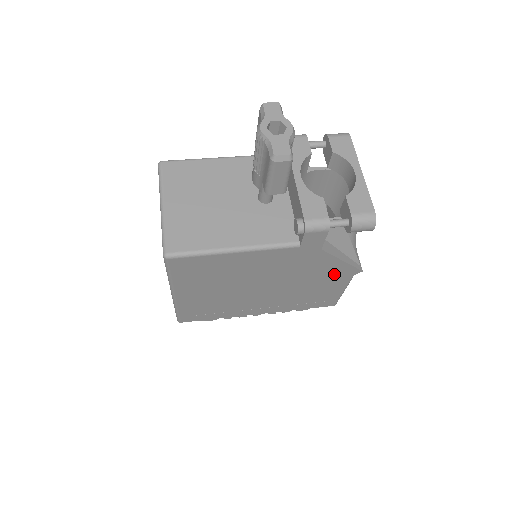
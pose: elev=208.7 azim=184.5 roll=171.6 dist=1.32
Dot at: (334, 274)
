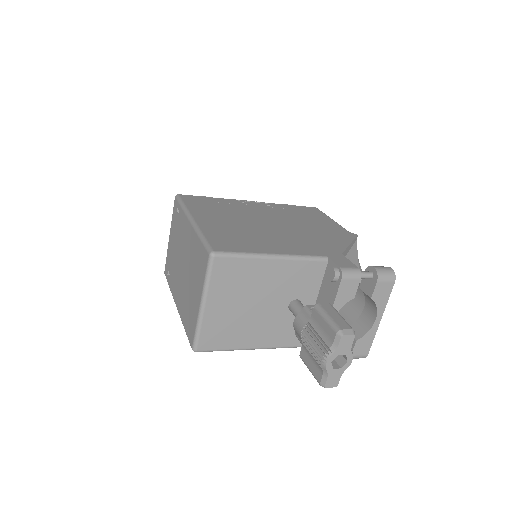
Dot at: occluded
